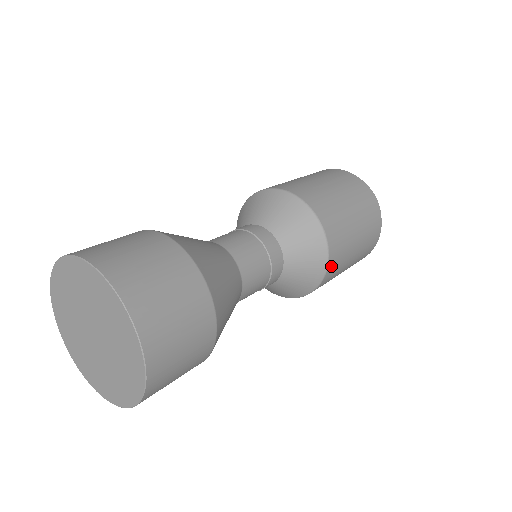
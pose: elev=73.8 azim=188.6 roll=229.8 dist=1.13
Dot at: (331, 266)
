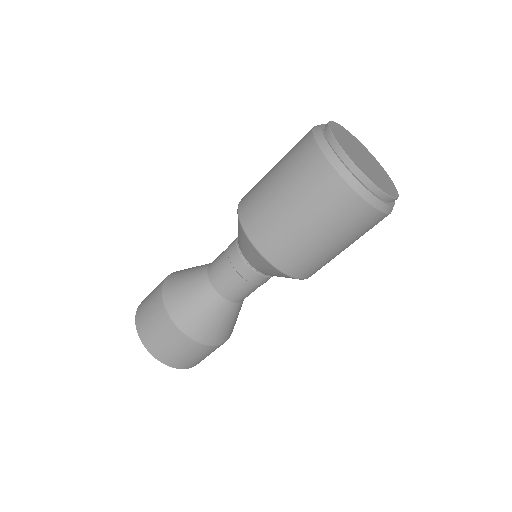
Dot at: (299, 274)
